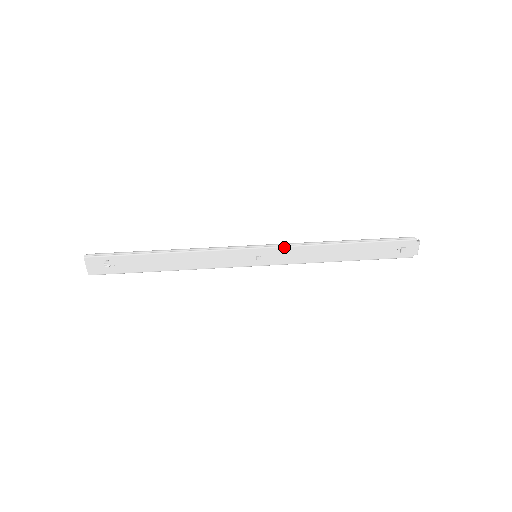
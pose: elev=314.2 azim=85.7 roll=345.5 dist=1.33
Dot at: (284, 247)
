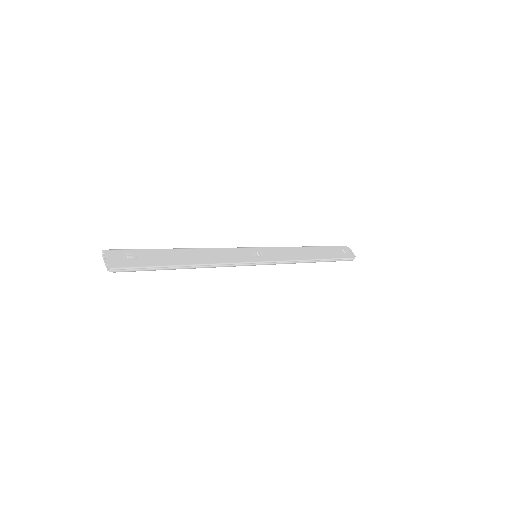
Dot at: (272, 247)
